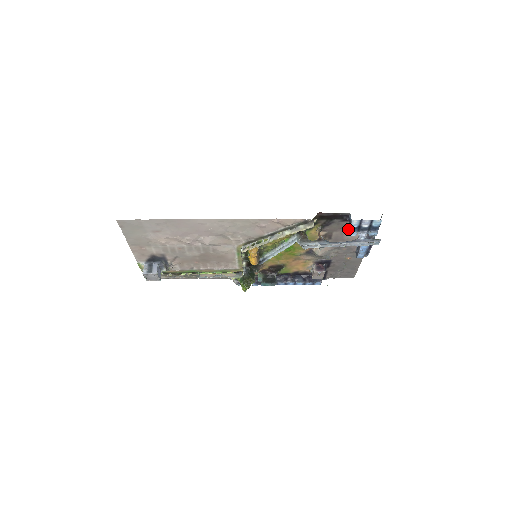
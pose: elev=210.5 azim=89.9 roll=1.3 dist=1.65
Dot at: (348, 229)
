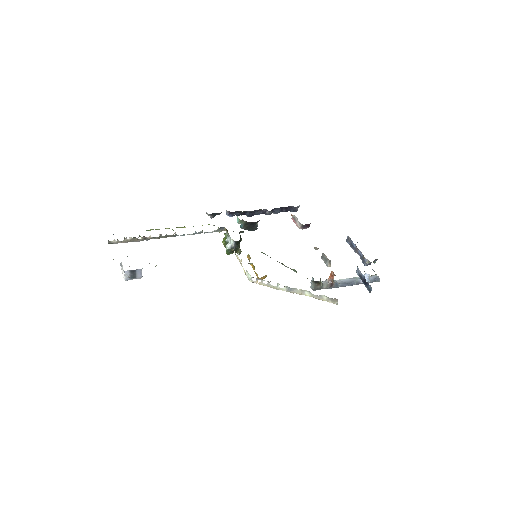
Dot at: (359, 273)
